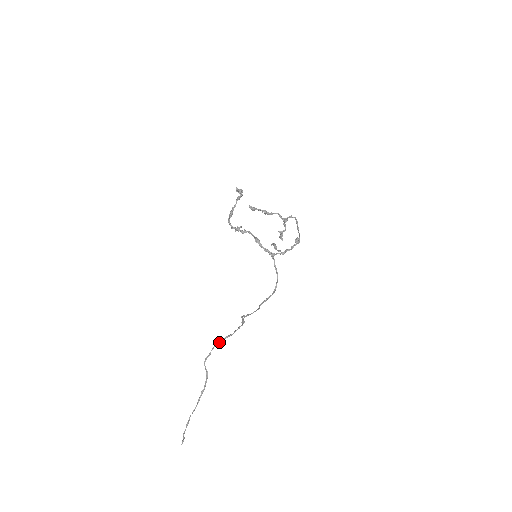
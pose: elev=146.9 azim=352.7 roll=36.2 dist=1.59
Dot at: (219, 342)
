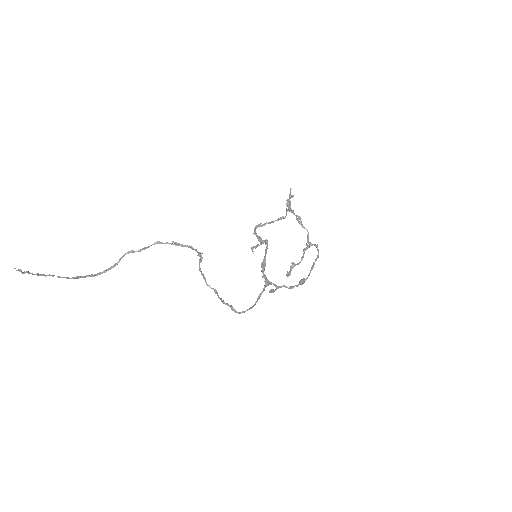
Dot at: (162, 242)
